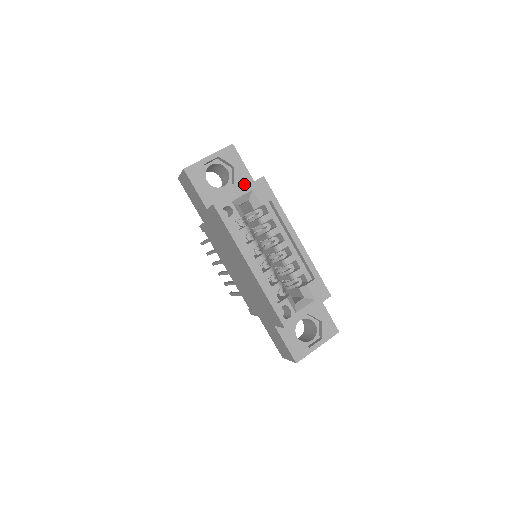
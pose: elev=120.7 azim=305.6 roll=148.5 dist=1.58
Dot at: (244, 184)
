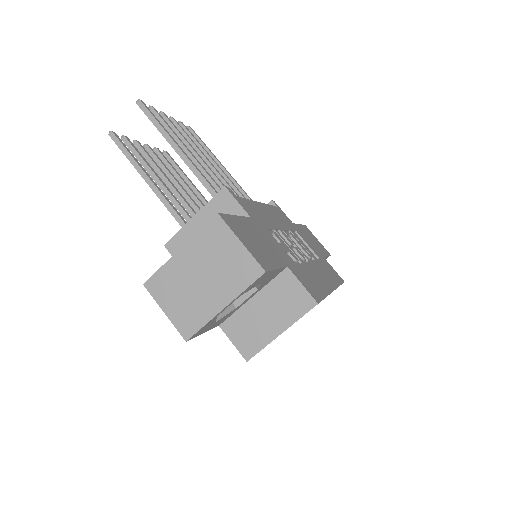
Dot at: (272, 279)
